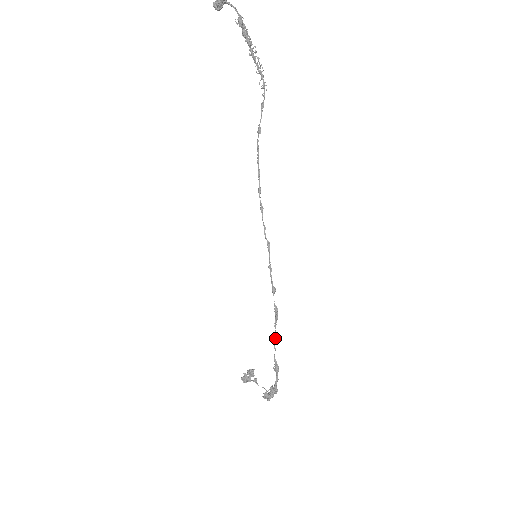
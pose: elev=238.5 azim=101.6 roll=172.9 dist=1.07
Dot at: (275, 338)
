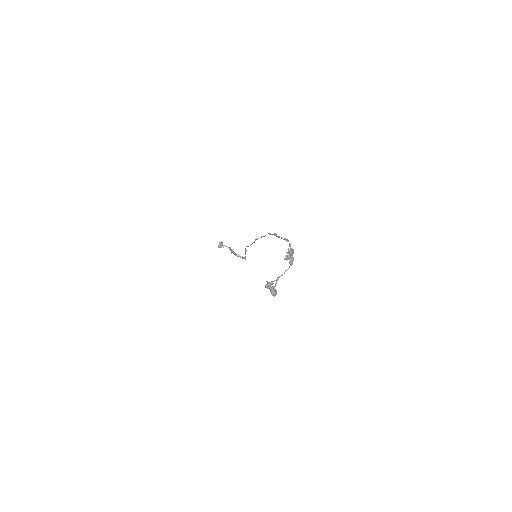
Dot at: (278, 236)
